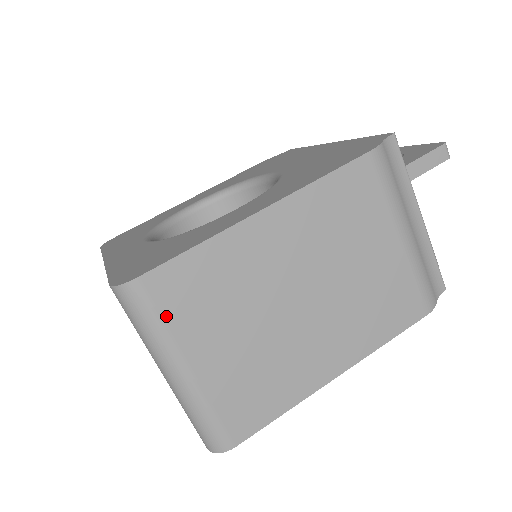
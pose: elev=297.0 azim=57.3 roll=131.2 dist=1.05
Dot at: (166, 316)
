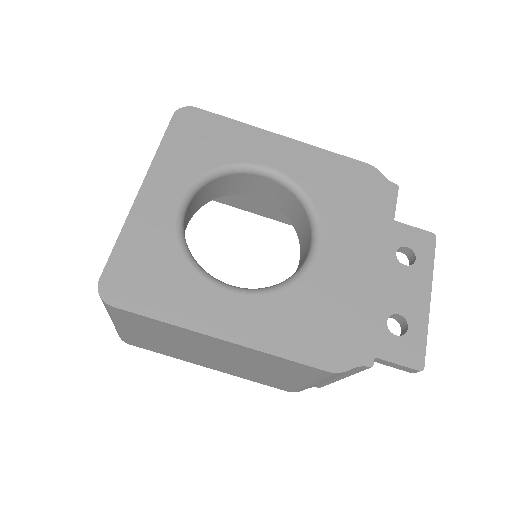
Dot at: (120, 318)
